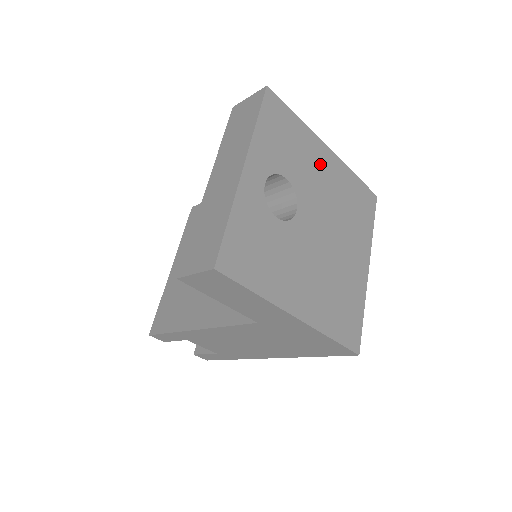
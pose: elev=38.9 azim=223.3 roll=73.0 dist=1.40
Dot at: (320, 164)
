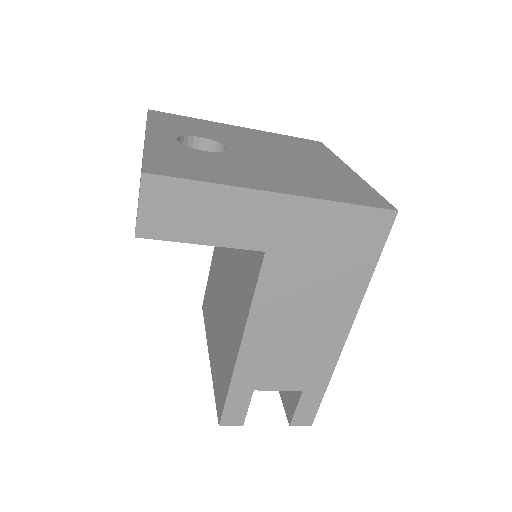
Dot at: (236, 132)
